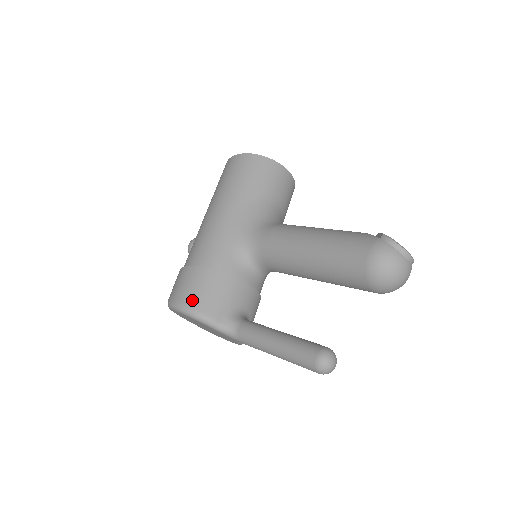
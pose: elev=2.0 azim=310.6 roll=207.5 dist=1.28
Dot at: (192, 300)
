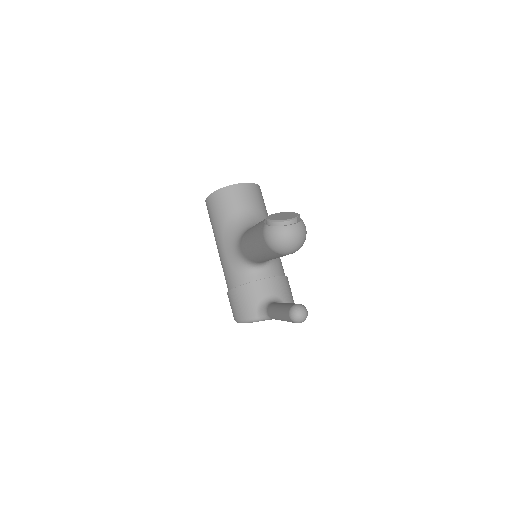
Dot at: (238, 314)
